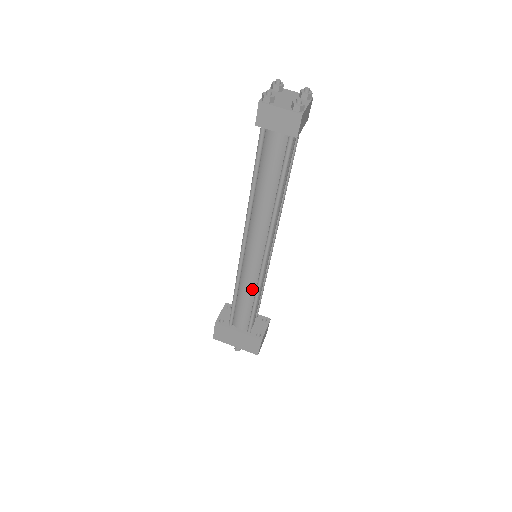
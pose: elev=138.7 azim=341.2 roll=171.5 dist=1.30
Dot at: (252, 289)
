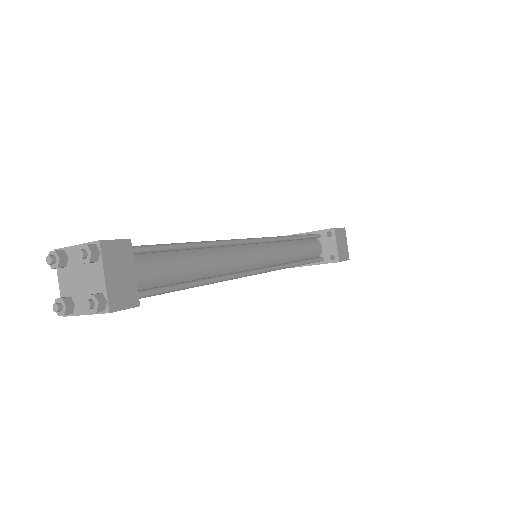
Dot at: occluded
